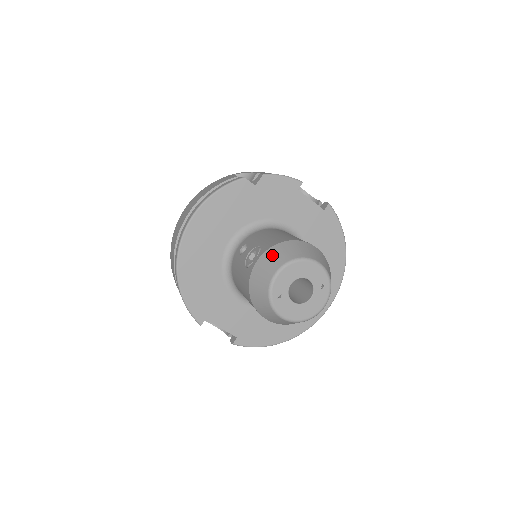
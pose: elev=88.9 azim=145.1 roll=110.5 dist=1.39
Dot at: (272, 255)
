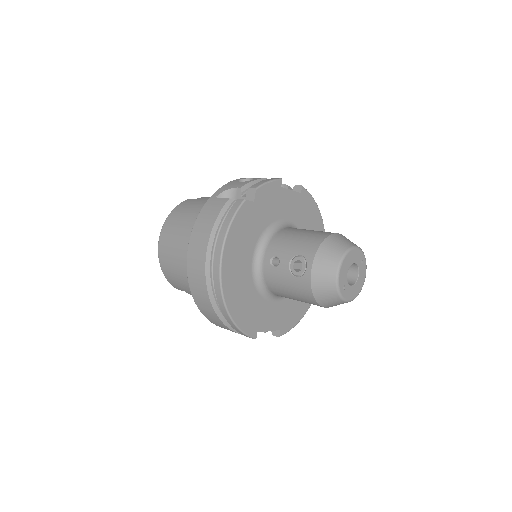
Dot at: (323, 259)
